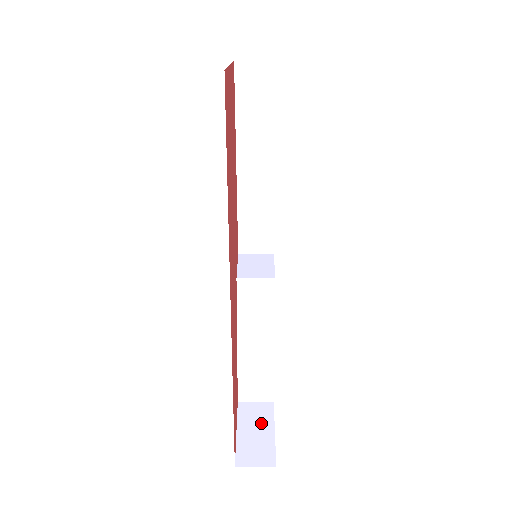
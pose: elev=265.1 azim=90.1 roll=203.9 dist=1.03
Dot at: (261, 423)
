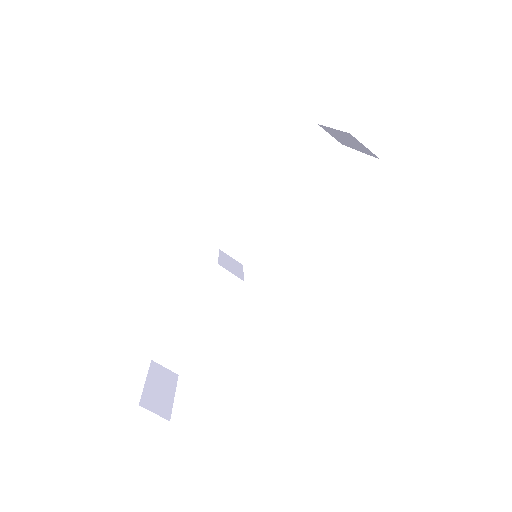
Dot at: (166, 384)
